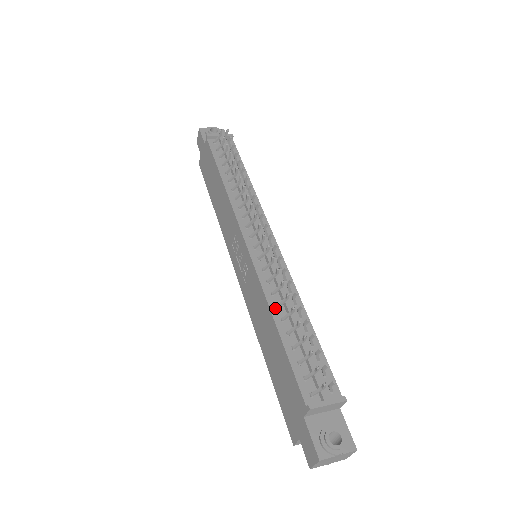
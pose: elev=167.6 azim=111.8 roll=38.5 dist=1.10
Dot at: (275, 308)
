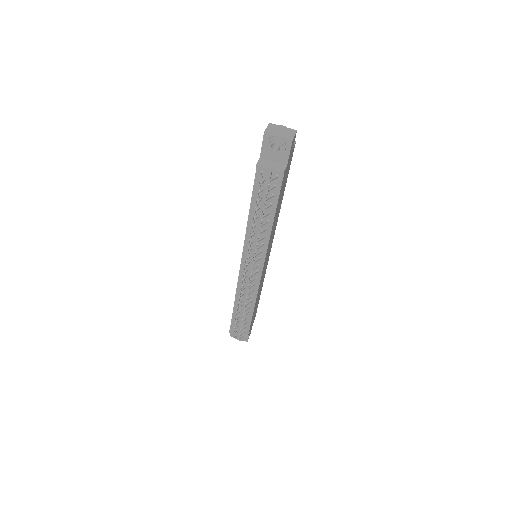
Dot at: (238, 297)
